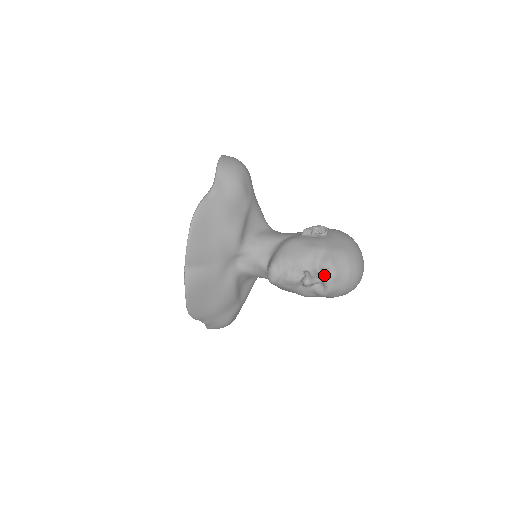
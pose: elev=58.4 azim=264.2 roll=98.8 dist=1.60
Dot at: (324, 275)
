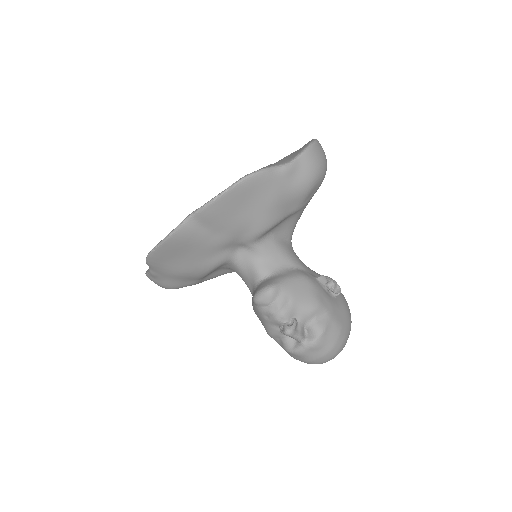
Dot at: (307, 336)
